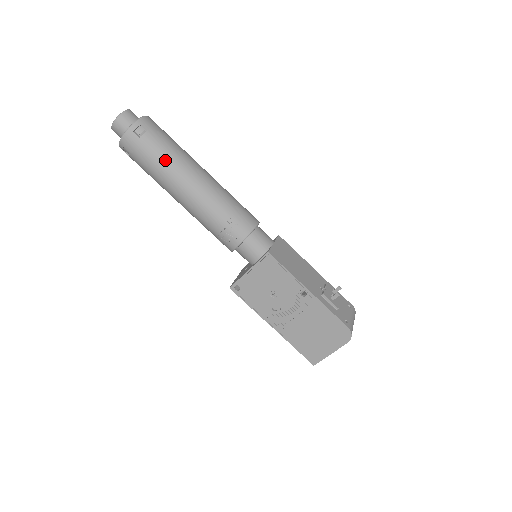
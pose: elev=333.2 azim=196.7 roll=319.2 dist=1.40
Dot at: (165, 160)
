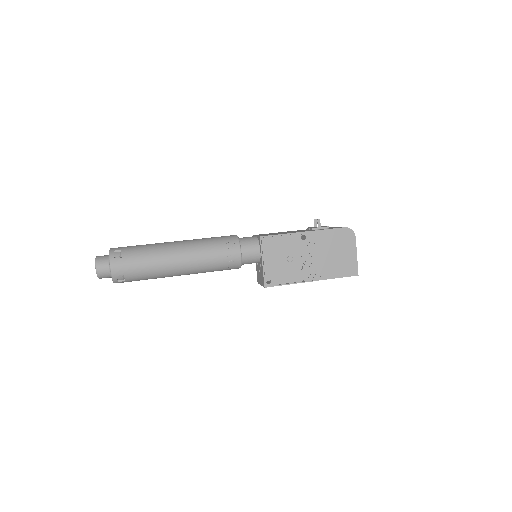
Dot at: (149, 254)
